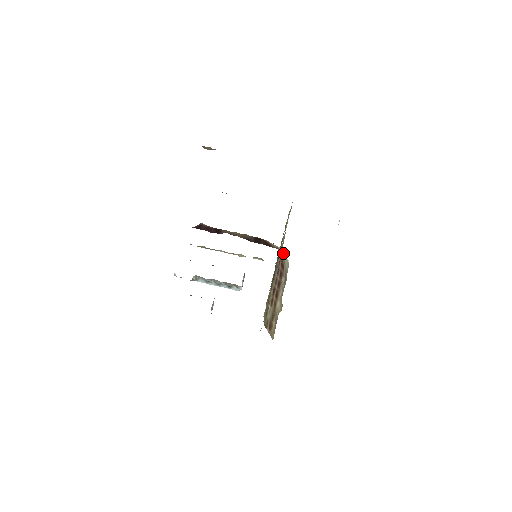
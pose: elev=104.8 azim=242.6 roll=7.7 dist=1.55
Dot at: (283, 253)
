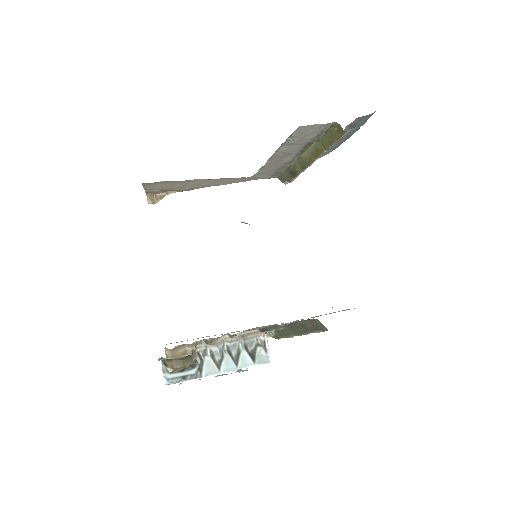
Dot at: occluded
